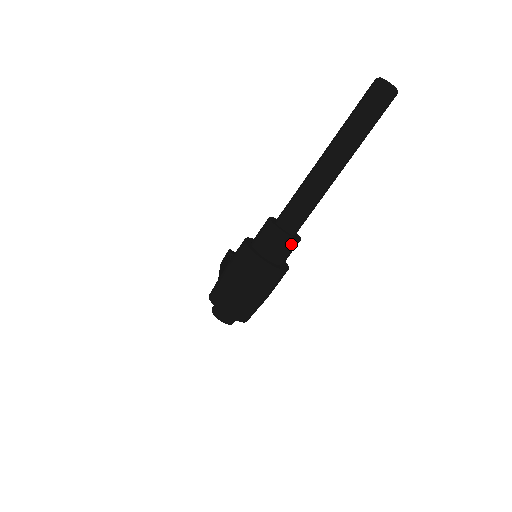
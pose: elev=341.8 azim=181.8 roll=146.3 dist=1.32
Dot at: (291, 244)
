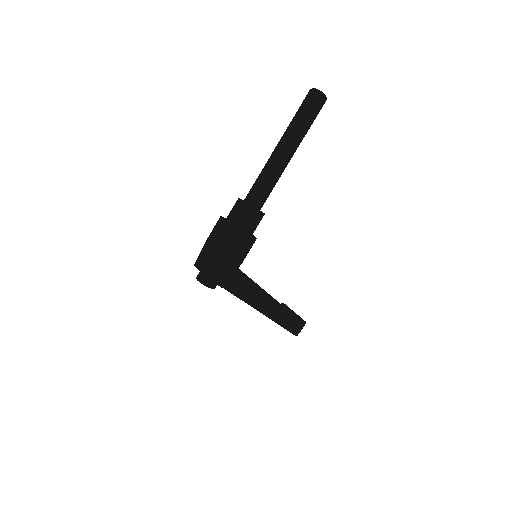
Dot at: (245, 208)
